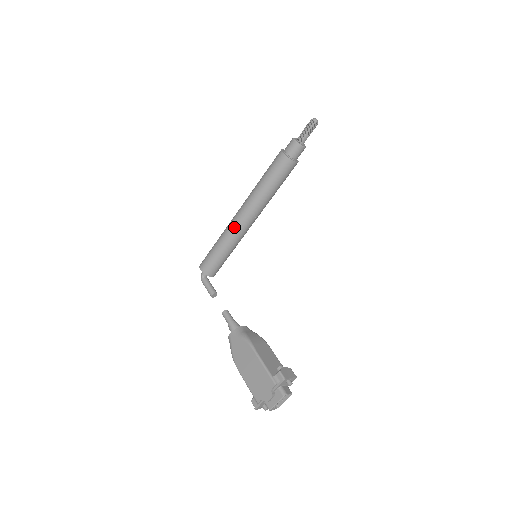
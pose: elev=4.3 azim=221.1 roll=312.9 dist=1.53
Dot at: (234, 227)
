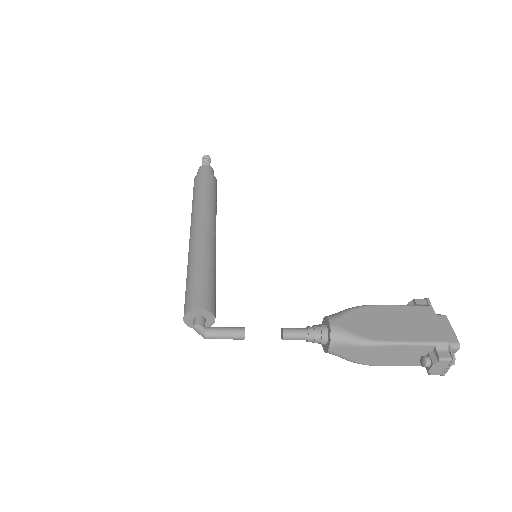
Dot at: (207, 240)
